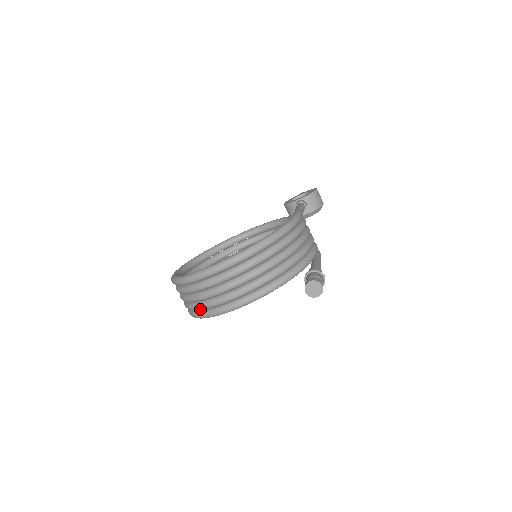
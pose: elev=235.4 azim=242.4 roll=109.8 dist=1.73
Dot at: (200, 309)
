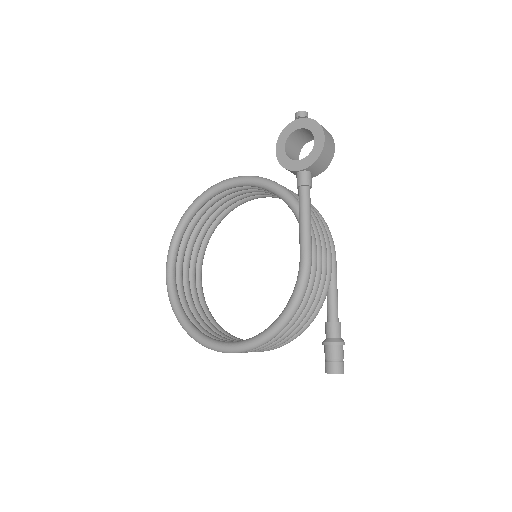
Dot at: occluded
